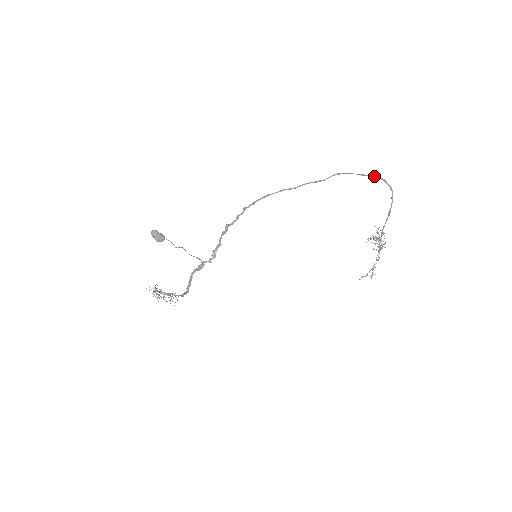
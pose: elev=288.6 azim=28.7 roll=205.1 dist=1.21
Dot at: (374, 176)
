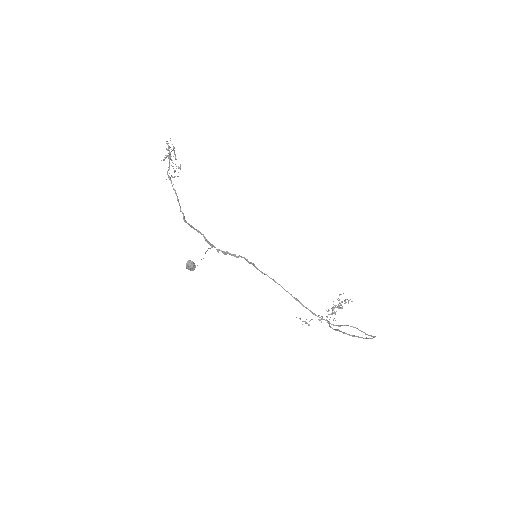
Dot at: (372, 336)
